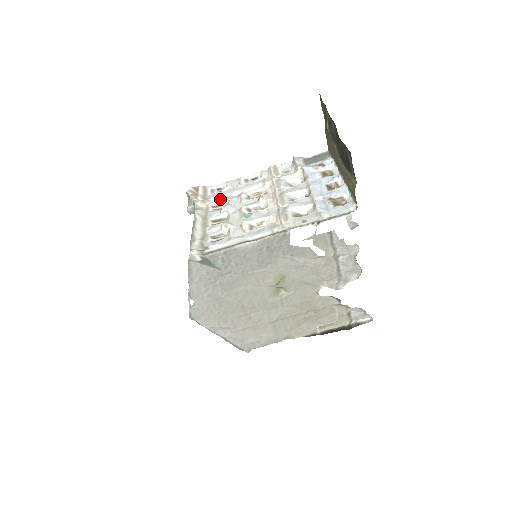
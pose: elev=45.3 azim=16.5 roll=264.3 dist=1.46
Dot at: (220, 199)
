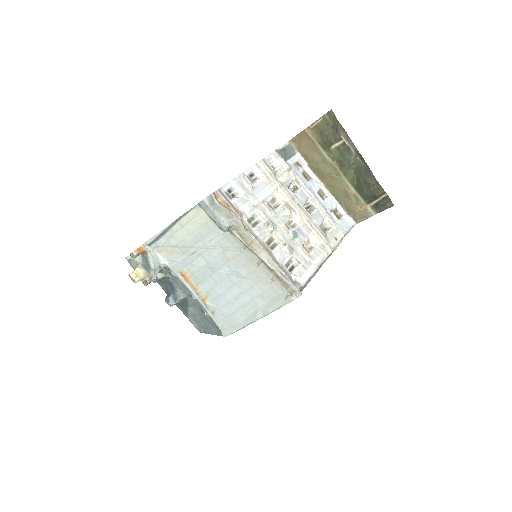
Dot at: (250, 211)
